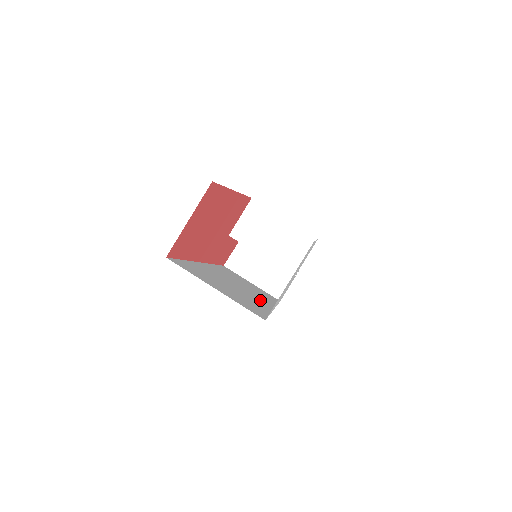
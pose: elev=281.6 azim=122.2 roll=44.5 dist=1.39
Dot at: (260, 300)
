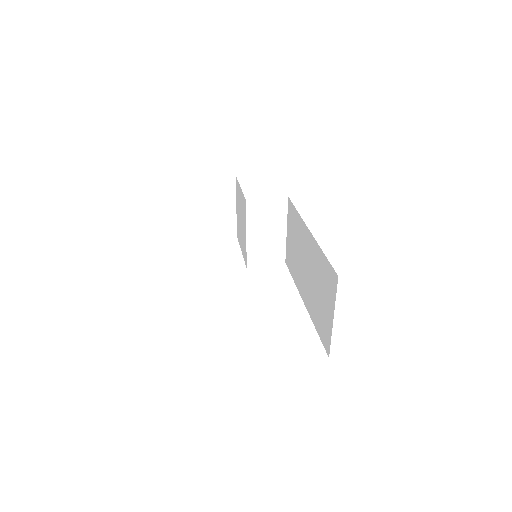
Dot at: occluded
